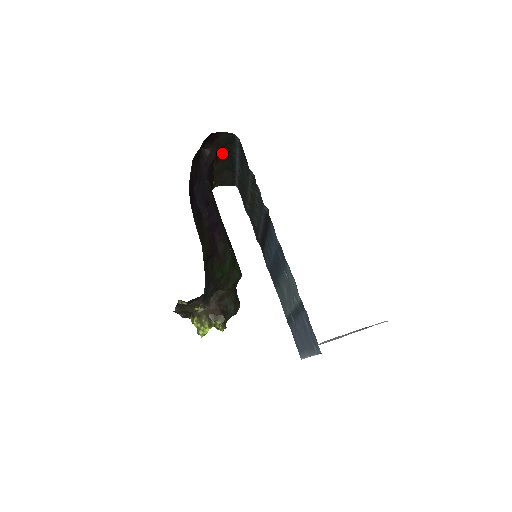
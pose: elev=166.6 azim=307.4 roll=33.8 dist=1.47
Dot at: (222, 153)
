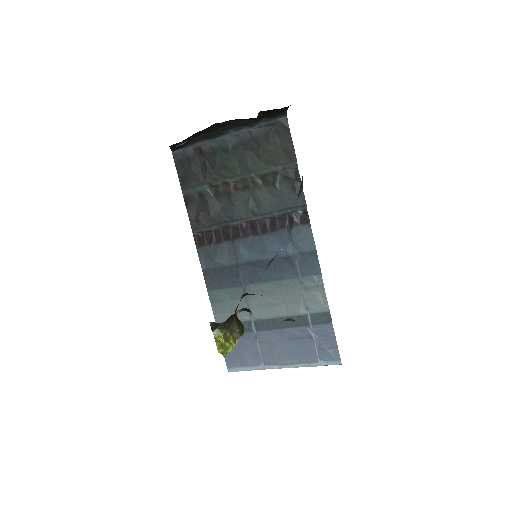
Dot at: (238, 119)
